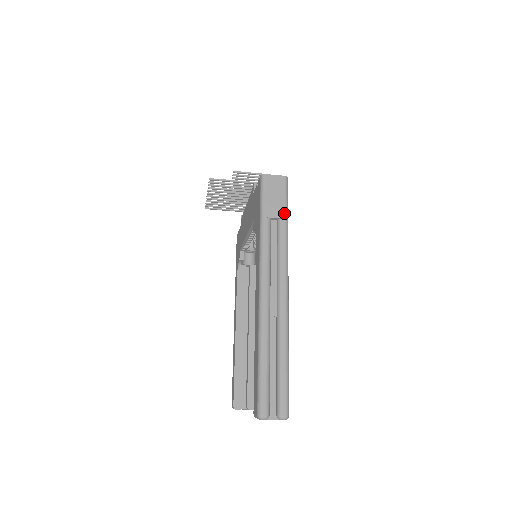
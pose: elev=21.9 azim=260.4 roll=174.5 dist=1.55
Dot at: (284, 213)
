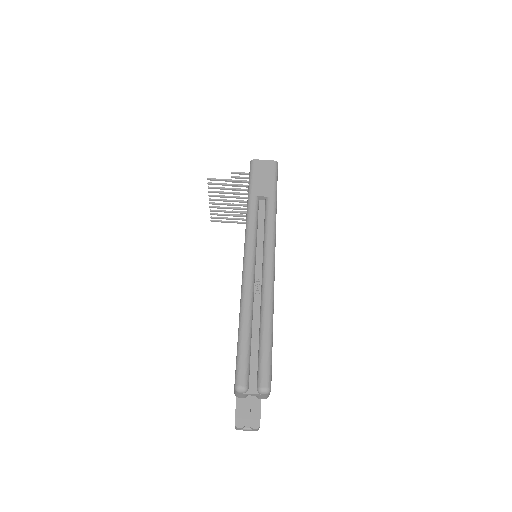
Dot at: (272, 192)
